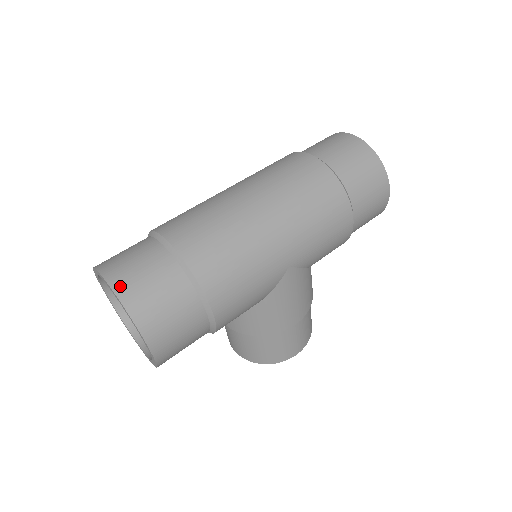
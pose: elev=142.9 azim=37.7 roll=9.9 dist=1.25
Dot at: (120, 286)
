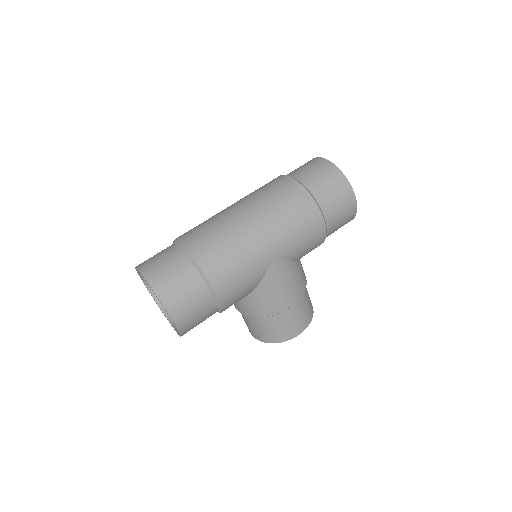
Dot at: (149, 275)
